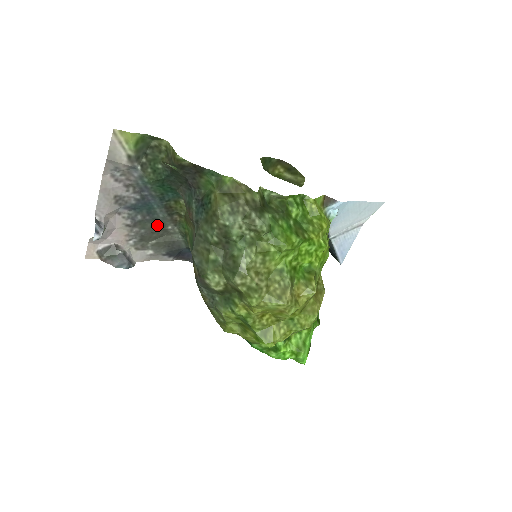
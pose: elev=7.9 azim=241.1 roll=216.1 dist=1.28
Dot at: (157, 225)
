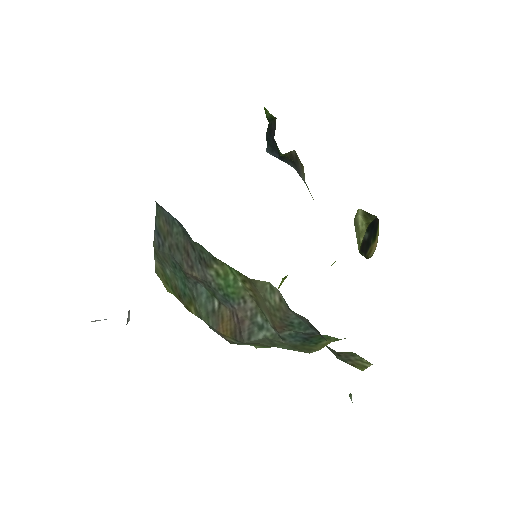
Dot at: occluded
